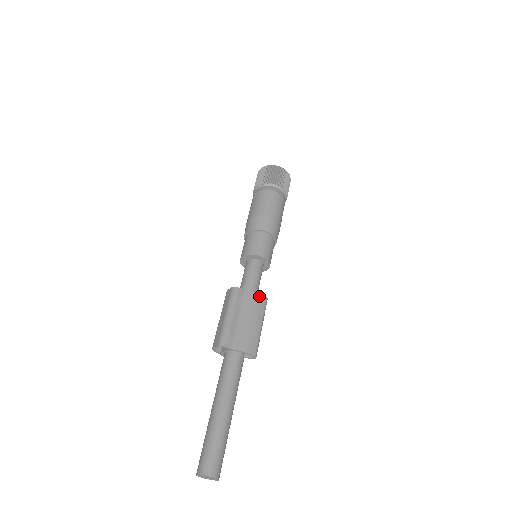
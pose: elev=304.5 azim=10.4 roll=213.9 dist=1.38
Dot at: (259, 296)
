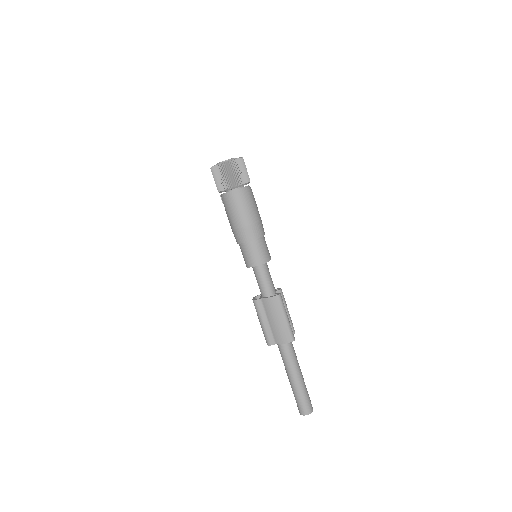
Dot at: (271, 299)
